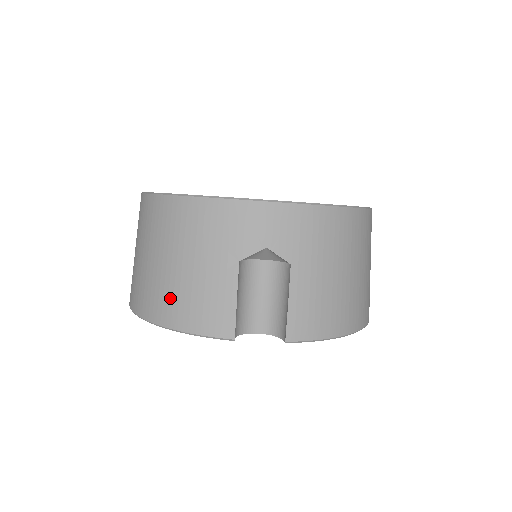
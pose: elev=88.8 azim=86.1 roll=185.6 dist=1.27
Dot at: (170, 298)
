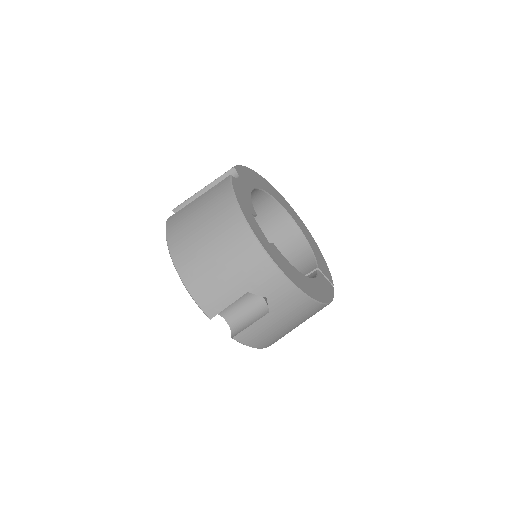
Dot at: (197, 270)
